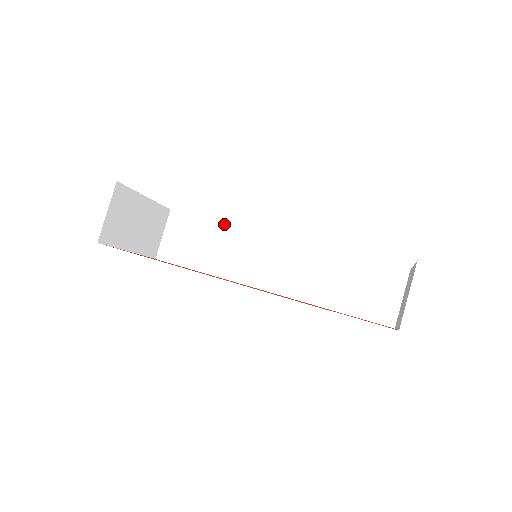
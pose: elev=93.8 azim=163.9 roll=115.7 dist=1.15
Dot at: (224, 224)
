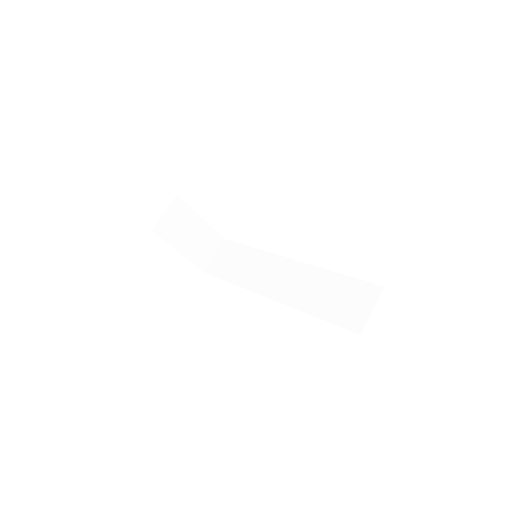
Dot at: (255, 249)
